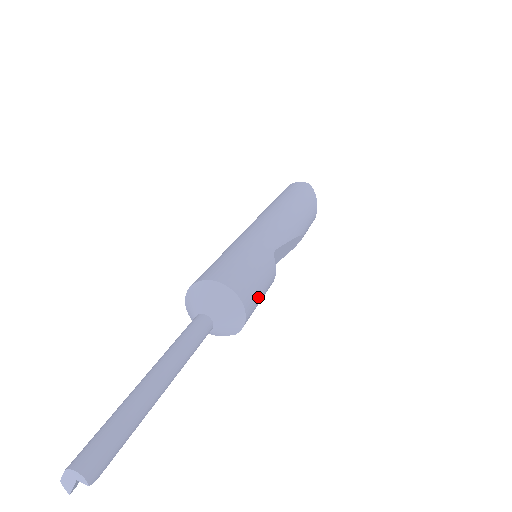
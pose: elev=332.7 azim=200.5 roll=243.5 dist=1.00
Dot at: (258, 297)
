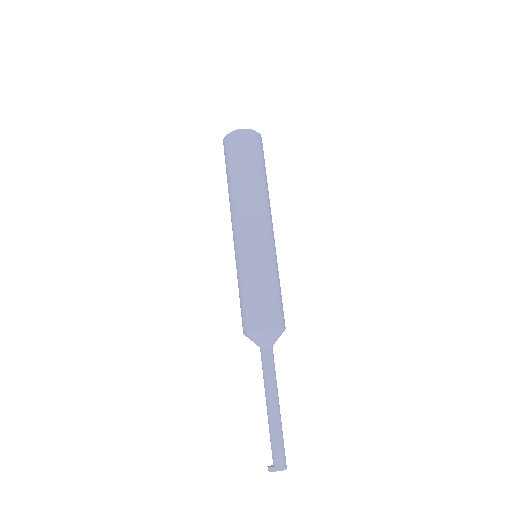
Dot at: occluded
